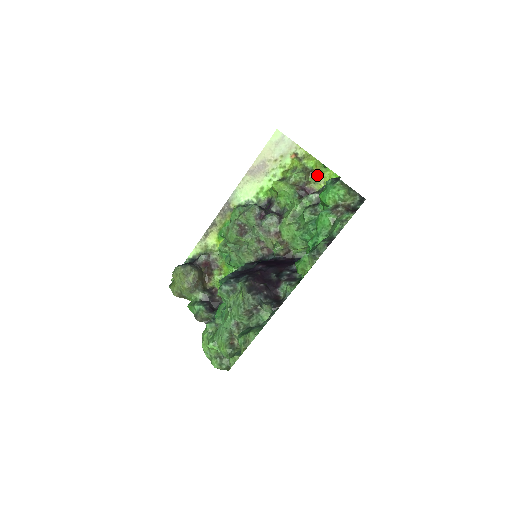
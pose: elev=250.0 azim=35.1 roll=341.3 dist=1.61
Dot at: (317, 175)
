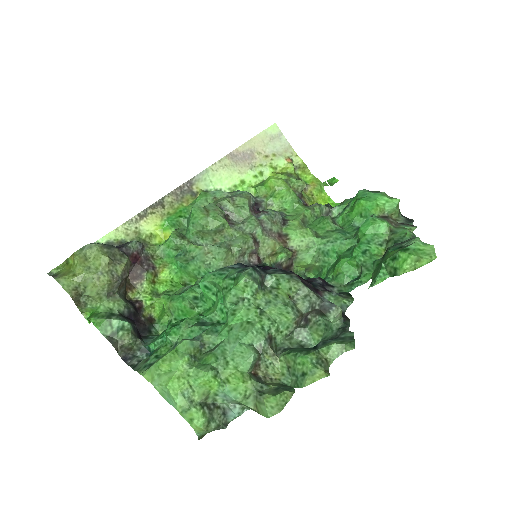
Dot at: (311, 192)
